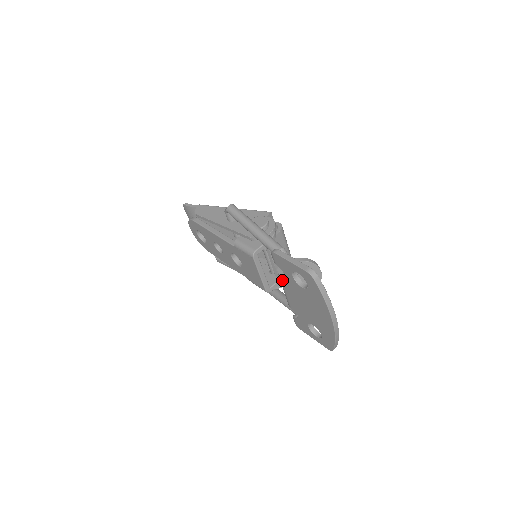
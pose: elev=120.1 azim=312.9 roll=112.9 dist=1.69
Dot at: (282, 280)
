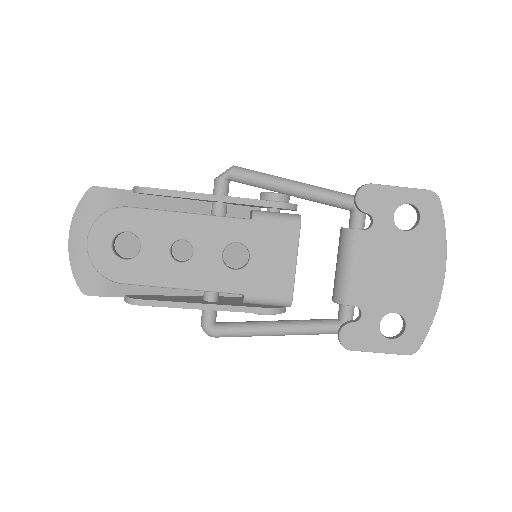
Dot at: (361, 240)
